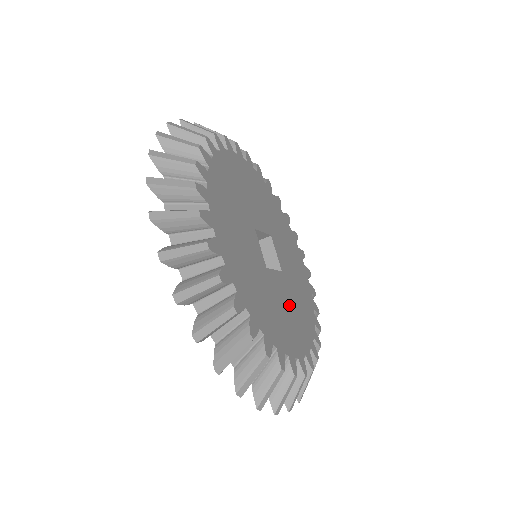
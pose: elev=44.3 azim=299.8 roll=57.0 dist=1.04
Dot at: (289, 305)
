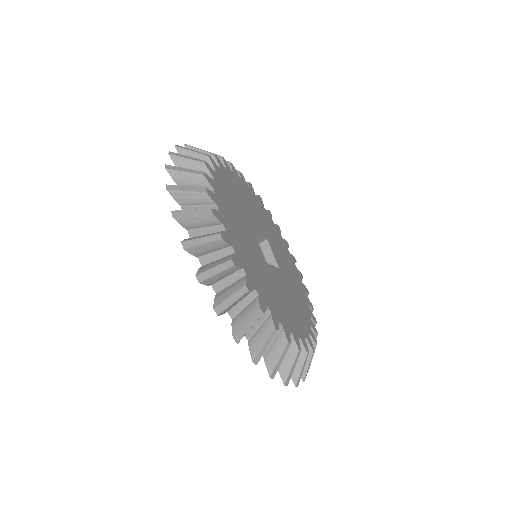
Dot at: (288, 296)
